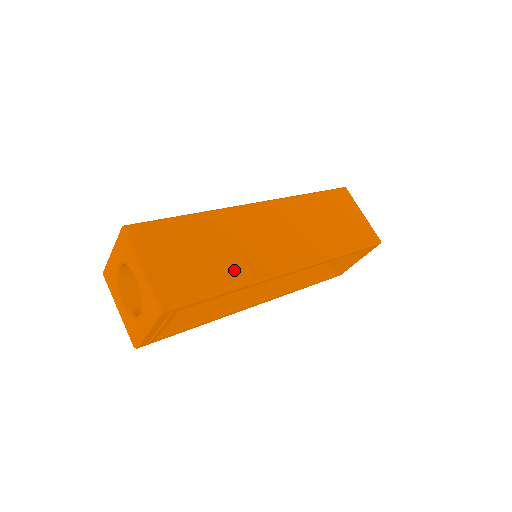
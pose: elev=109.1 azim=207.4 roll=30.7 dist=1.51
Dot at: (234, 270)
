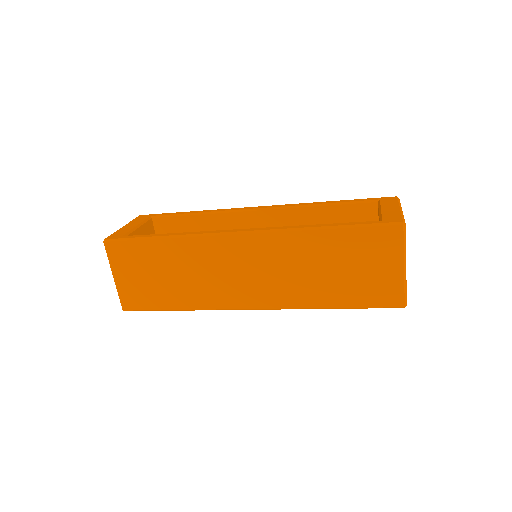
Dot at: (188, 296)
